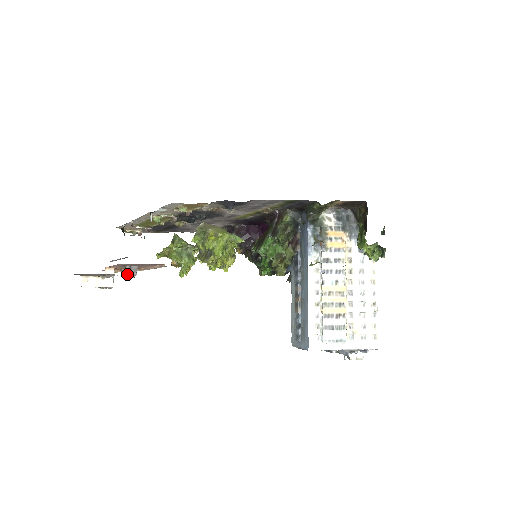
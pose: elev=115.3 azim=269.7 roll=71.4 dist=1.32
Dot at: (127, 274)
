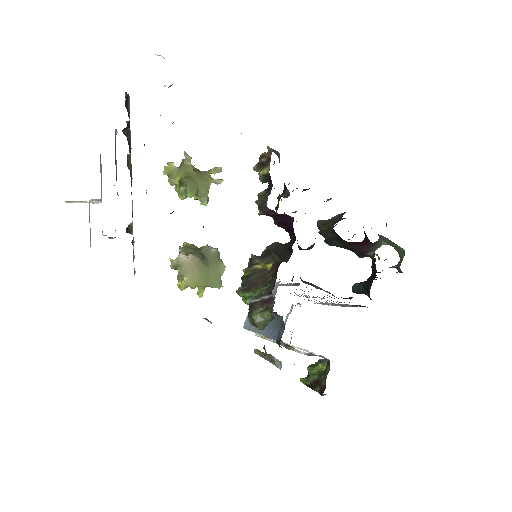
Dot at: (104, 235)
